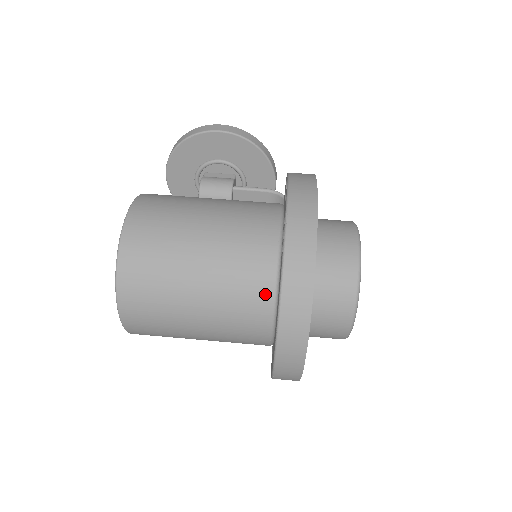
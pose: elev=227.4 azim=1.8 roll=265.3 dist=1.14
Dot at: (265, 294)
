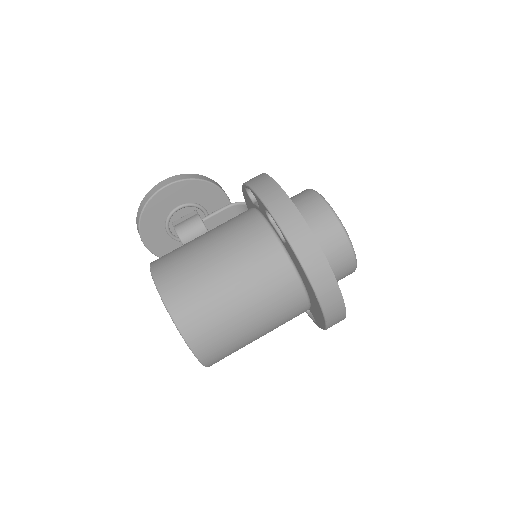
Dot at: (288, 274)
